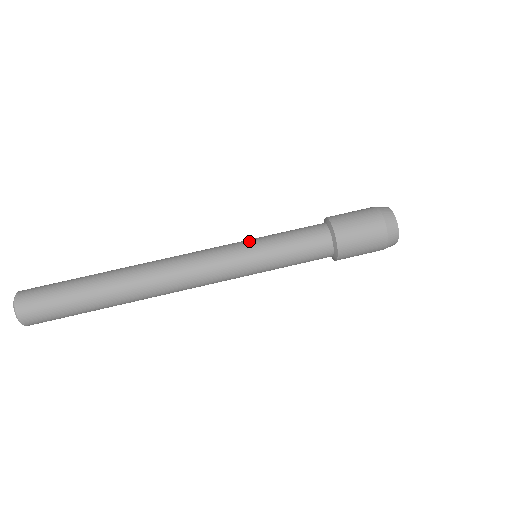
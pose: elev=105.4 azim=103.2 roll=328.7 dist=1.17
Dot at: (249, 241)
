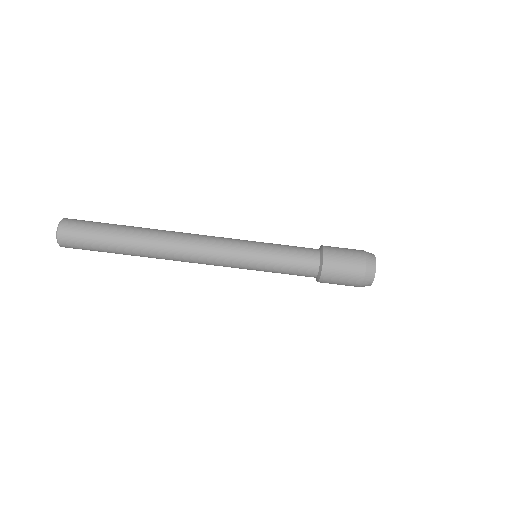
Dot at: (252, 262)
